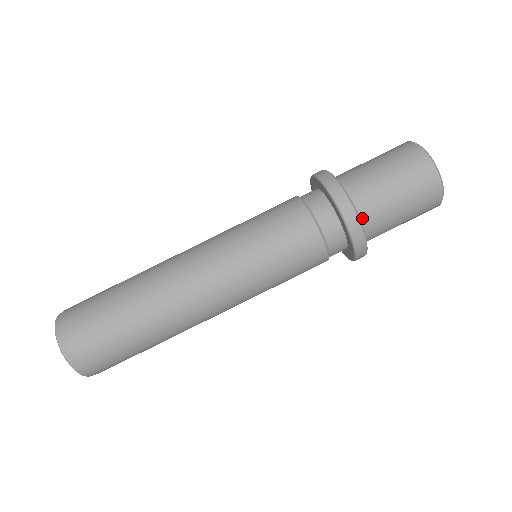
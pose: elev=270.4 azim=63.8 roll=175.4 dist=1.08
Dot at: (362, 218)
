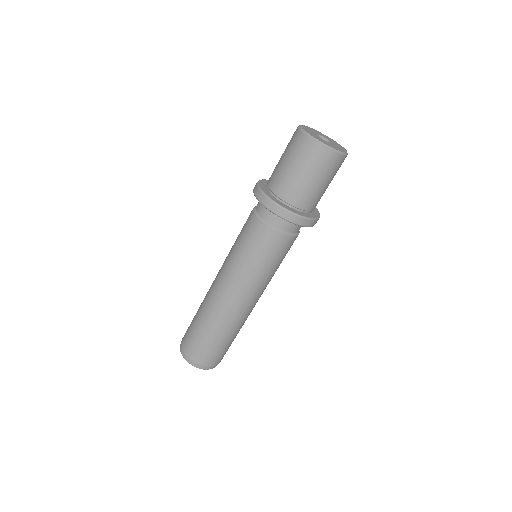
Dot at: (310, 210)
